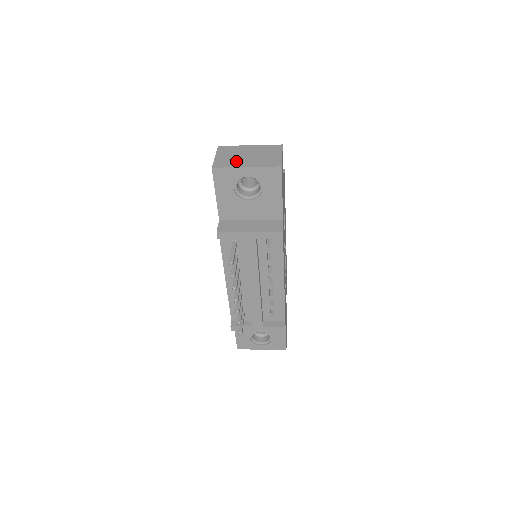
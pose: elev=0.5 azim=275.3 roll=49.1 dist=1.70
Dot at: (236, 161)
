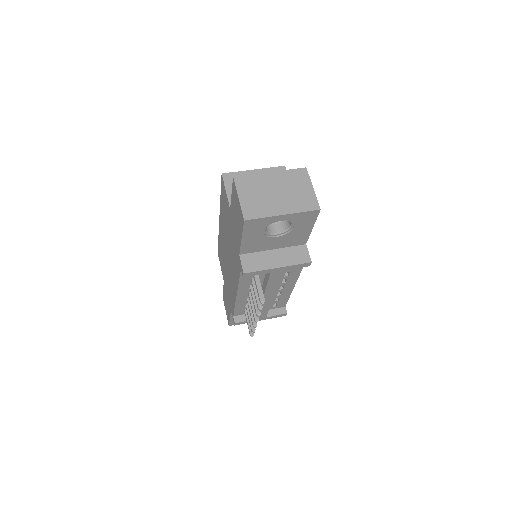
Dot at: (267, 205)
